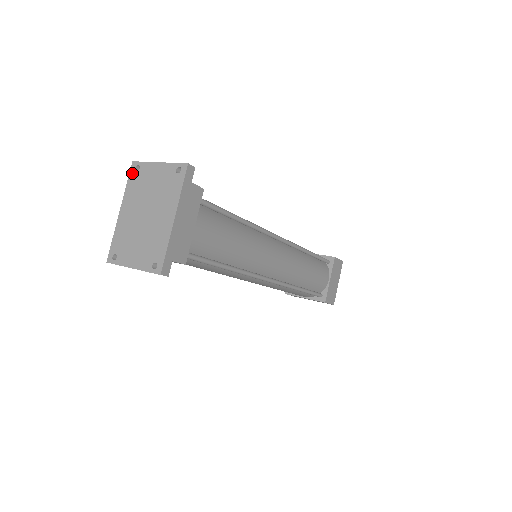
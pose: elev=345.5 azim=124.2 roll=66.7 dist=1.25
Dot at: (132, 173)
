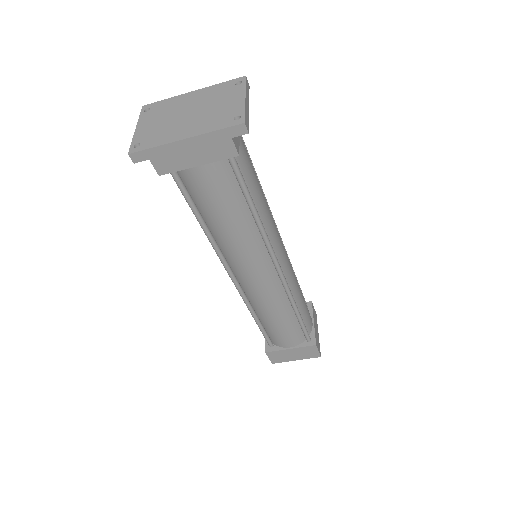
Dot at: (233, 81)
